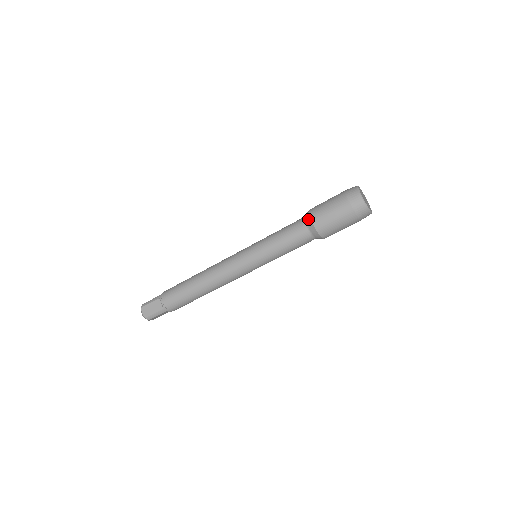
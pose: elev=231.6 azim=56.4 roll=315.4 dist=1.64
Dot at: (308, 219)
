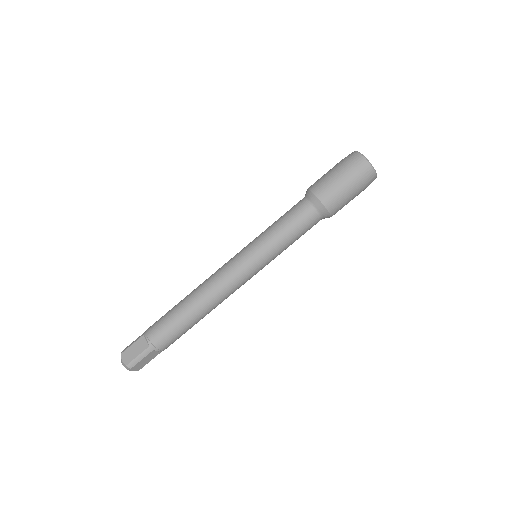
Dot at: (309, 194)
